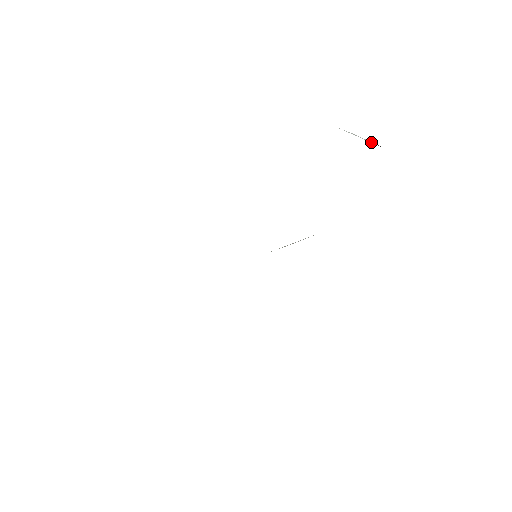
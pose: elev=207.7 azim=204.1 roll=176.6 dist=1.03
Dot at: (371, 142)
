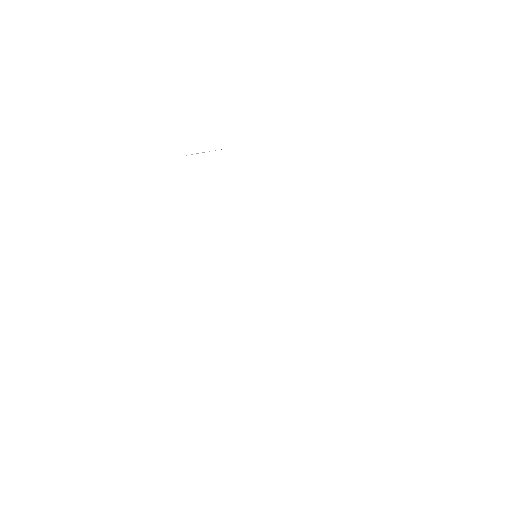
Dot at: occluded
